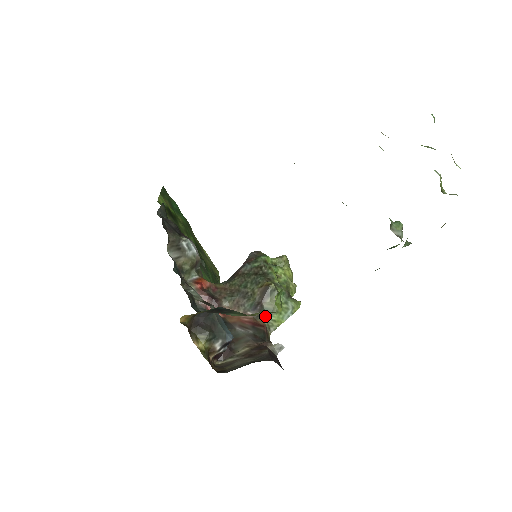
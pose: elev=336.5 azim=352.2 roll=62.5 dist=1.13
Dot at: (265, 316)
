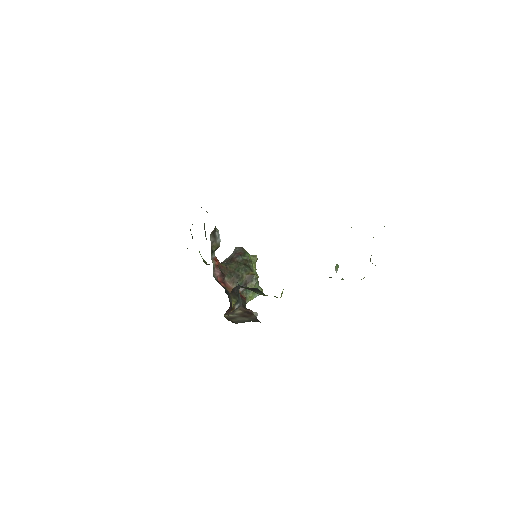
Dot at: (246, 293)
